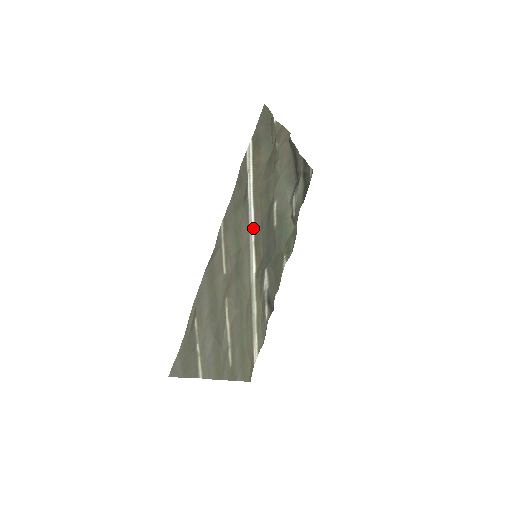
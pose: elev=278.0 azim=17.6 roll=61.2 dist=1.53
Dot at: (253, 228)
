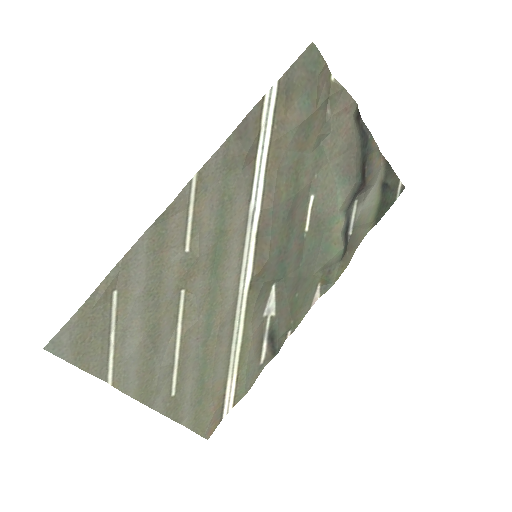
Dot at: (258, 212)
